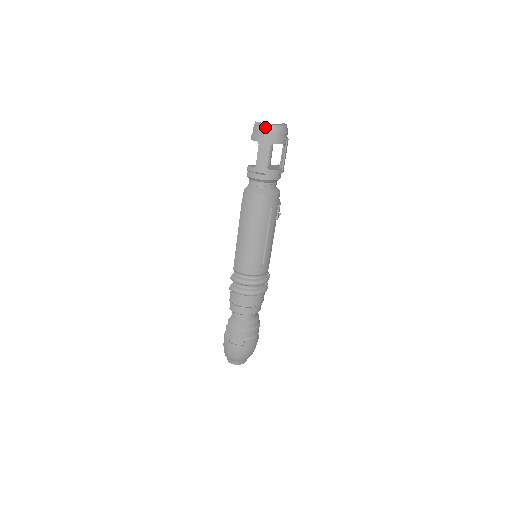
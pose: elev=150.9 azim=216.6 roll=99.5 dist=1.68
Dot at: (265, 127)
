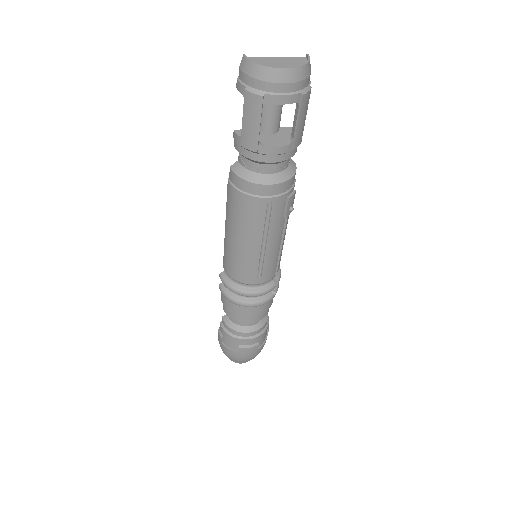
Dot at: (255, 70)
